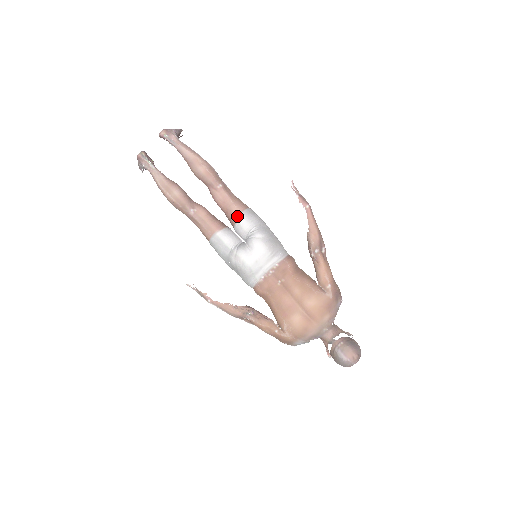
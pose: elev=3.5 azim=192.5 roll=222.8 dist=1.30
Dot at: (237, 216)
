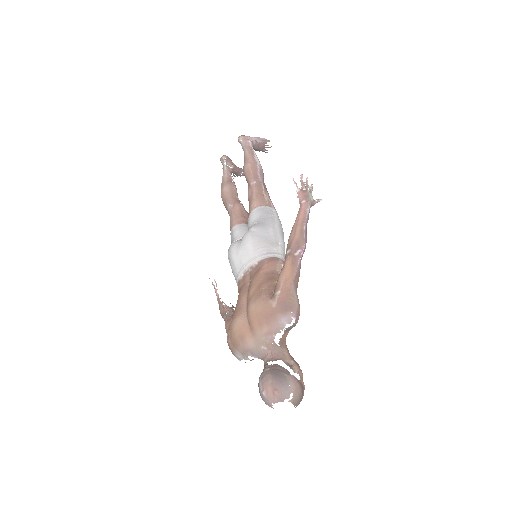
Dot at: (251, 211)
